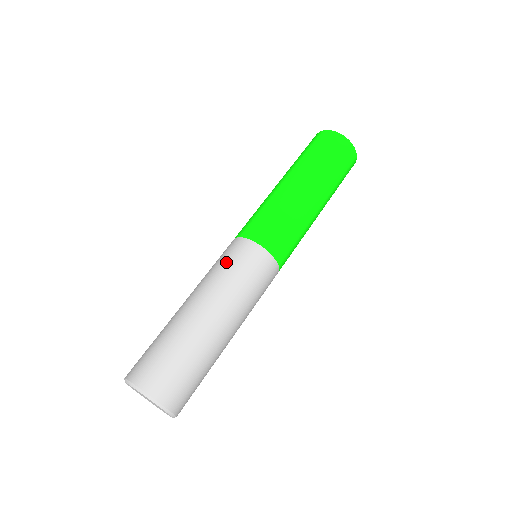
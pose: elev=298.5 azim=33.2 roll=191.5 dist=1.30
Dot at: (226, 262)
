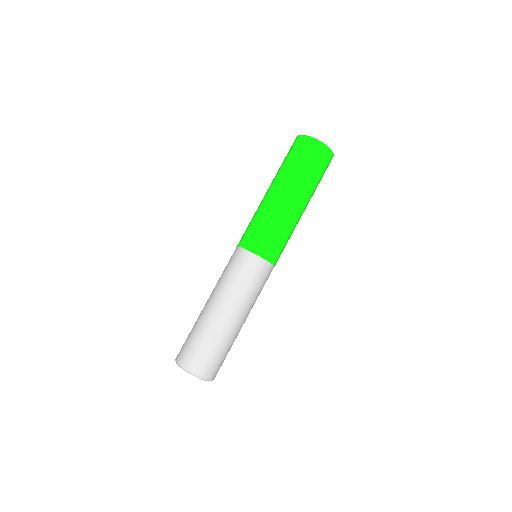
Dot at: (230, 270)
